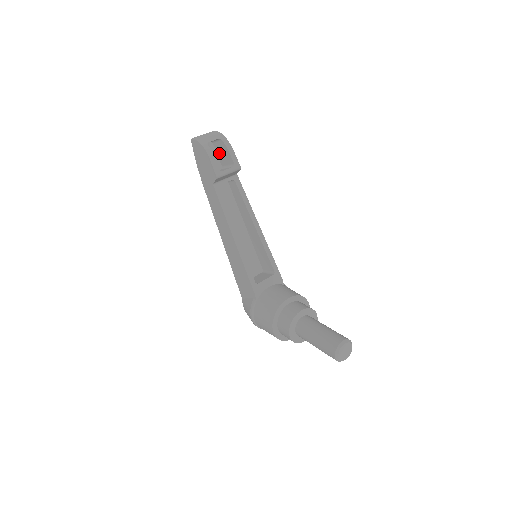
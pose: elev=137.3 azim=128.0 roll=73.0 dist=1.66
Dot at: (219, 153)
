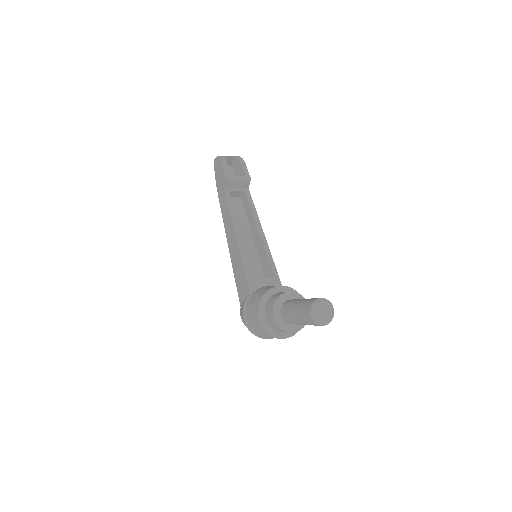
Dot at: (236, 173)
